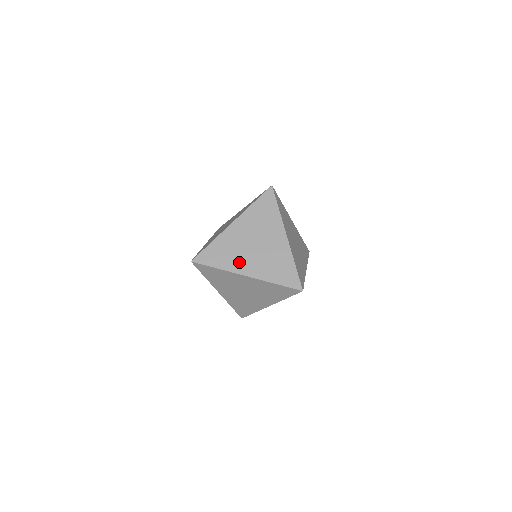
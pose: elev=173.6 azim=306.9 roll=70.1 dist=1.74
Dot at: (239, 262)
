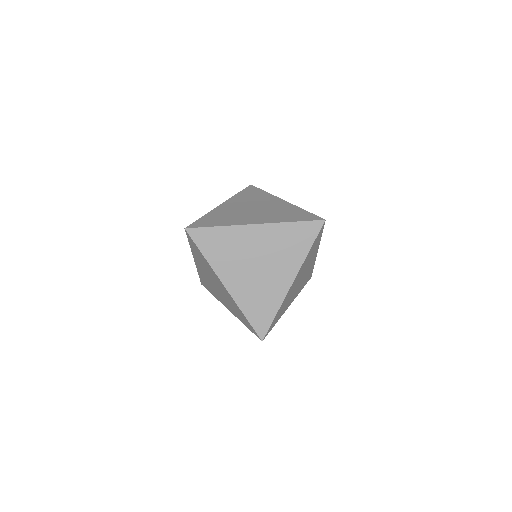
Dot at: (242, 219)
